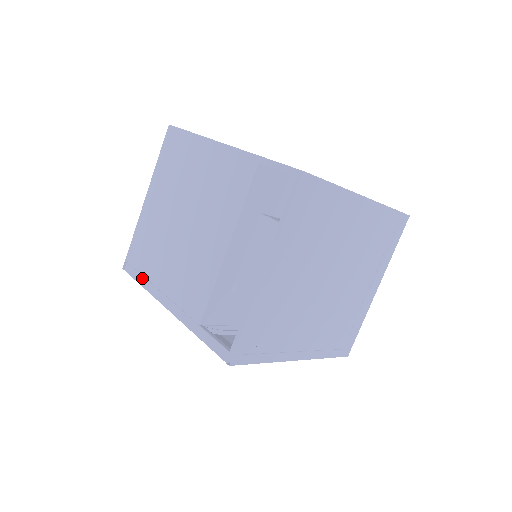
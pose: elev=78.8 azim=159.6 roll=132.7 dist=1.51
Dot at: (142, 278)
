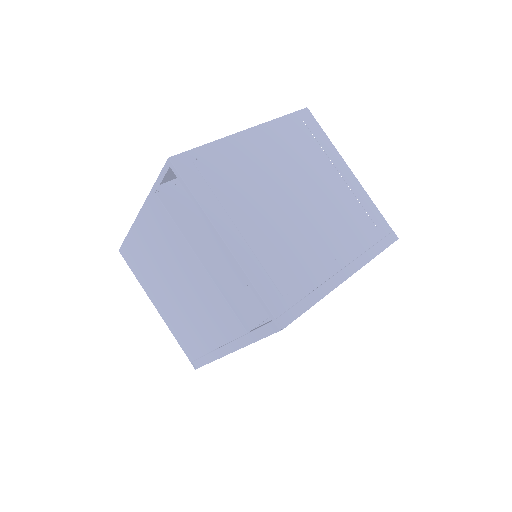
Dot at: (205, 357)
